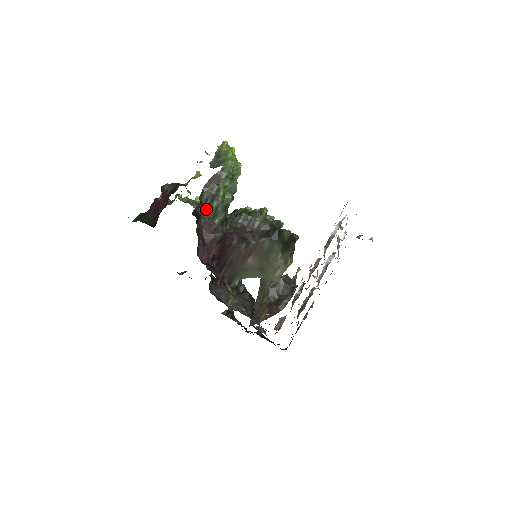
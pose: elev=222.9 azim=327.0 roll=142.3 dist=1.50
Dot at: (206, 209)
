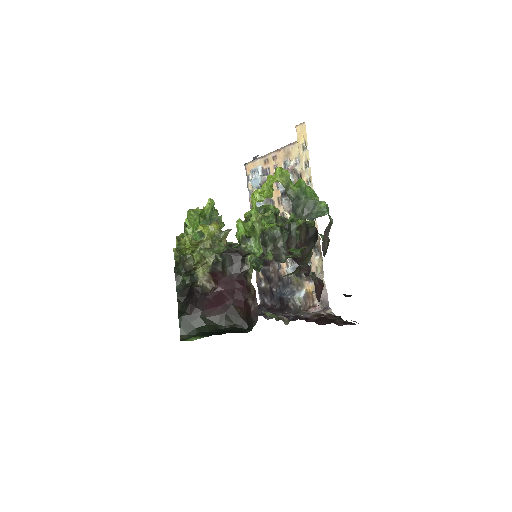
Dot at: occluded
